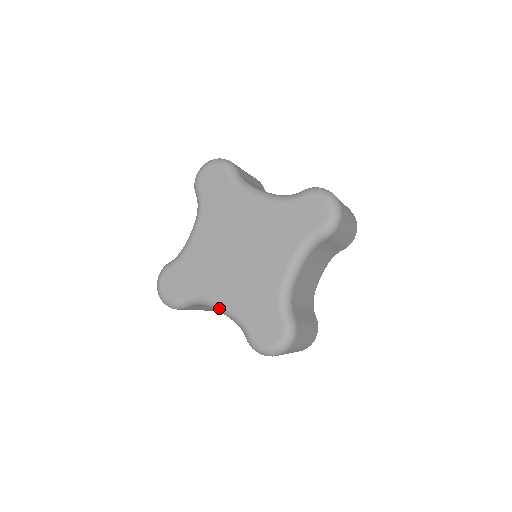
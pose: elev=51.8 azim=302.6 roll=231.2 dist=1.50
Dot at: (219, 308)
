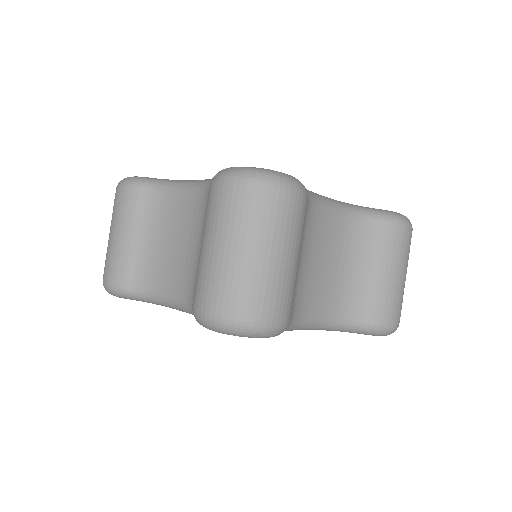
Dot at: occluded
